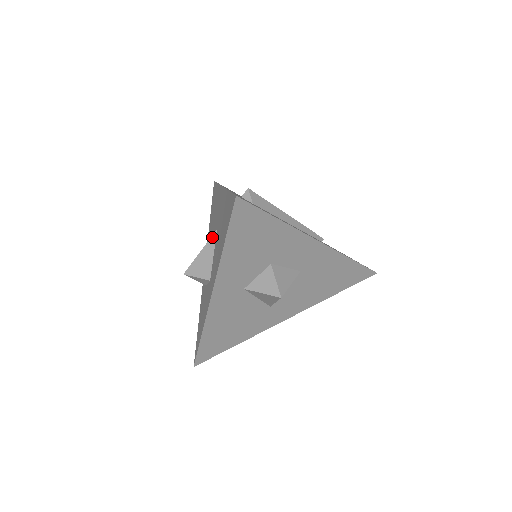
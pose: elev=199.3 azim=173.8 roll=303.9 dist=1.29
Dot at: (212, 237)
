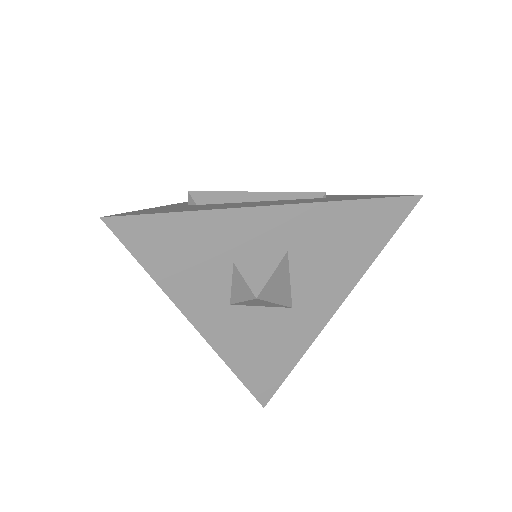
Dot at: occluded
